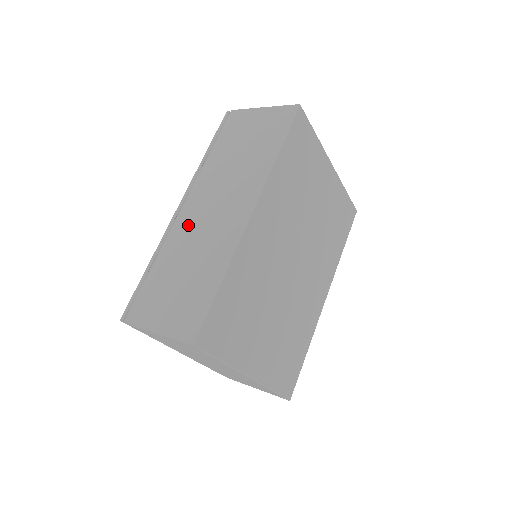
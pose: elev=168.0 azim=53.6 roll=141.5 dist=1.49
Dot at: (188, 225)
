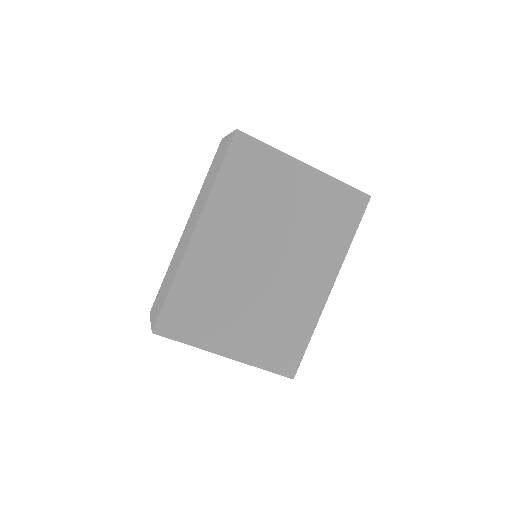
Dot at: (181, 242)
